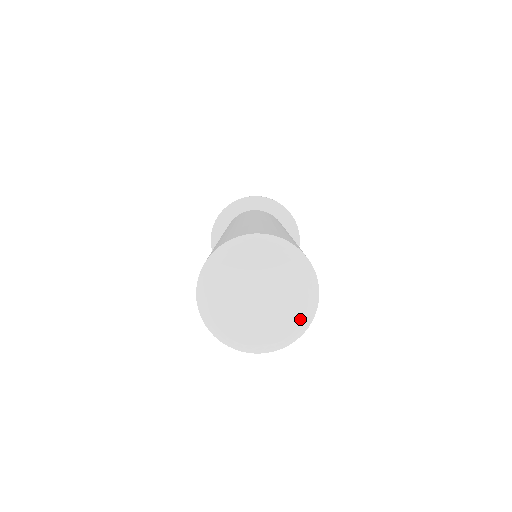
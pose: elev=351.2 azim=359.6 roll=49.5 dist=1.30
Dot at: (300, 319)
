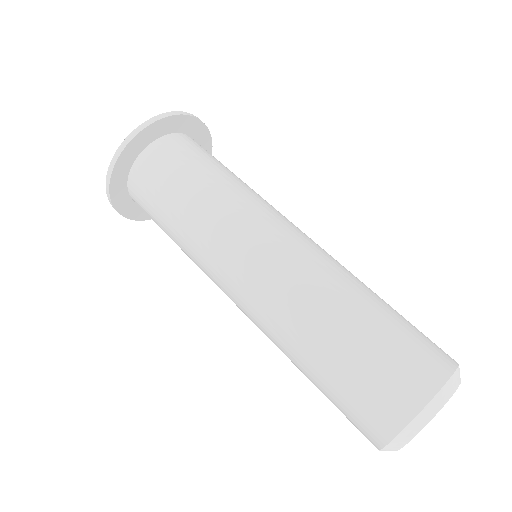
Dot at: occluded
